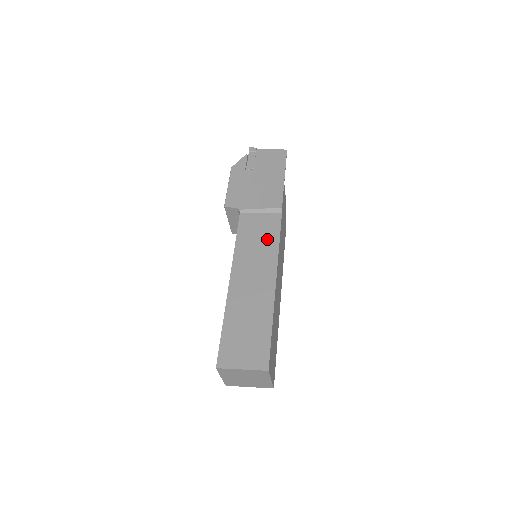
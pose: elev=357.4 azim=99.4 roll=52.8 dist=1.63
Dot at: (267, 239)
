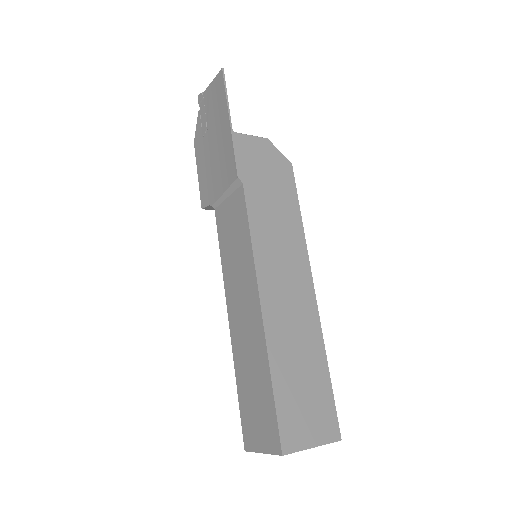
Dot at: (240, 239)
